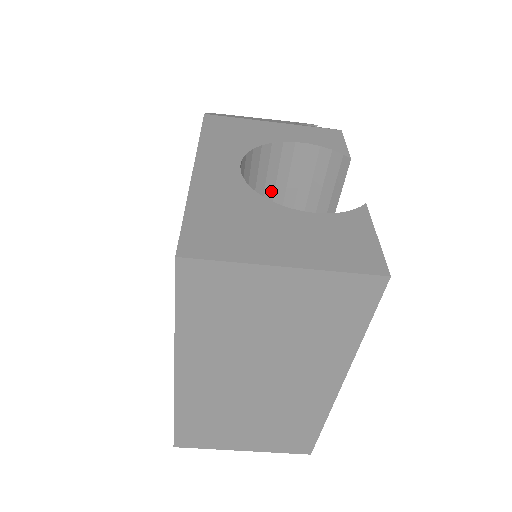
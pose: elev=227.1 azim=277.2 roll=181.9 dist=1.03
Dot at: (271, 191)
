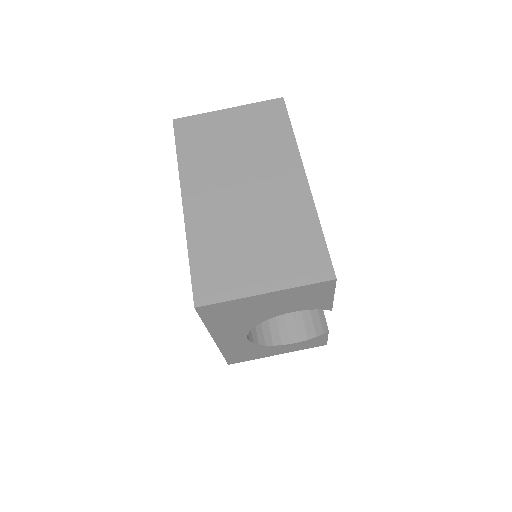
Dot at: occluded
